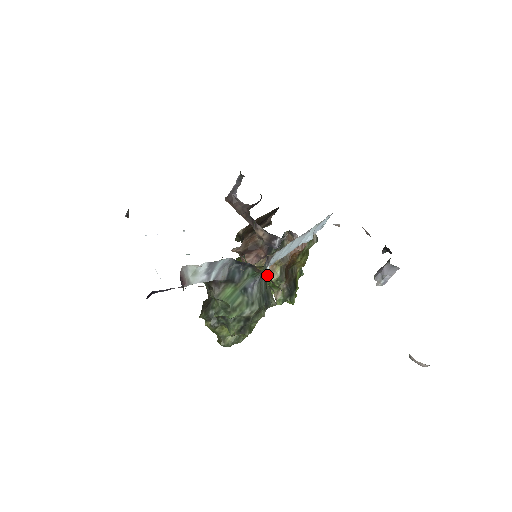
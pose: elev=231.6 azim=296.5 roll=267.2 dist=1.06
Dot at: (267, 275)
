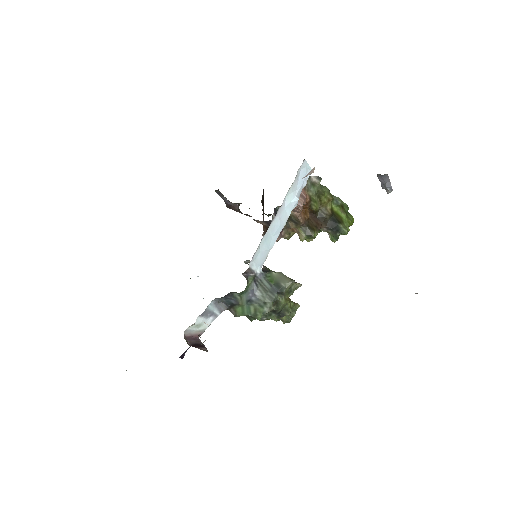
Dot at: (299, 237)
